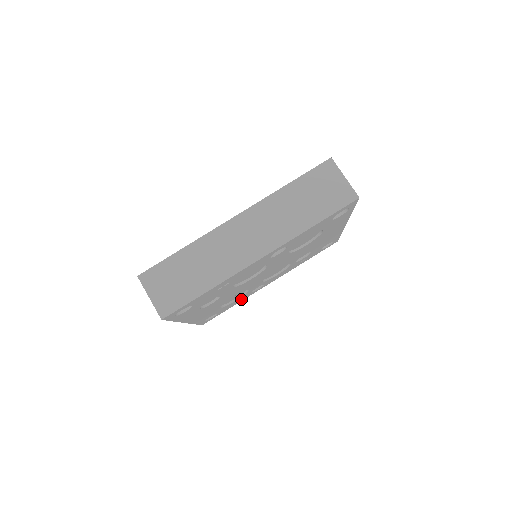
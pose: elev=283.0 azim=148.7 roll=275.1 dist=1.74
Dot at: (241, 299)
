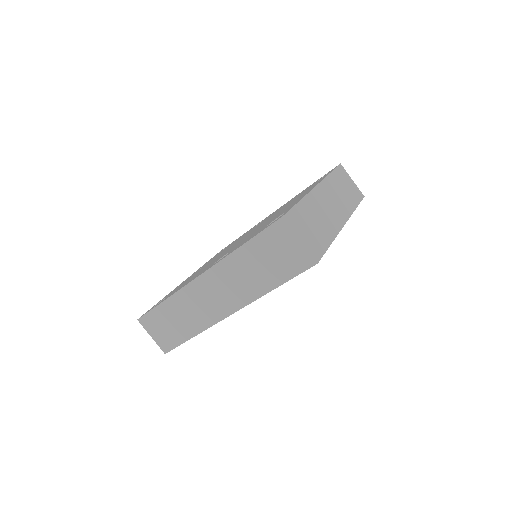
Dot at: occluded
